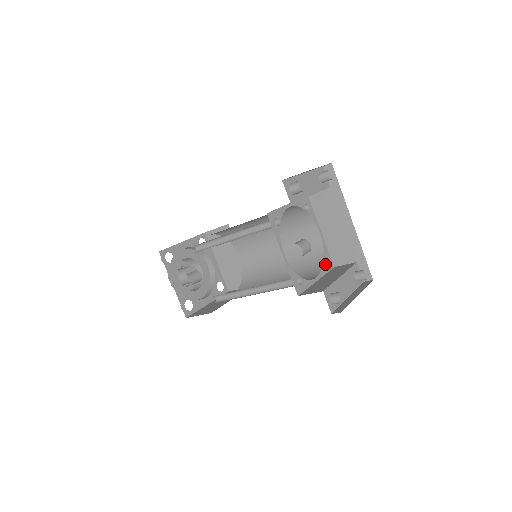
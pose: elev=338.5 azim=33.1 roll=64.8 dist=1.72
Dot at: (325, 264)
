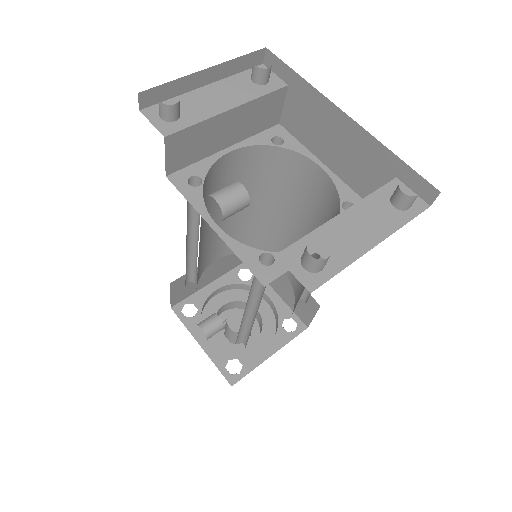
Dot at: occluded
